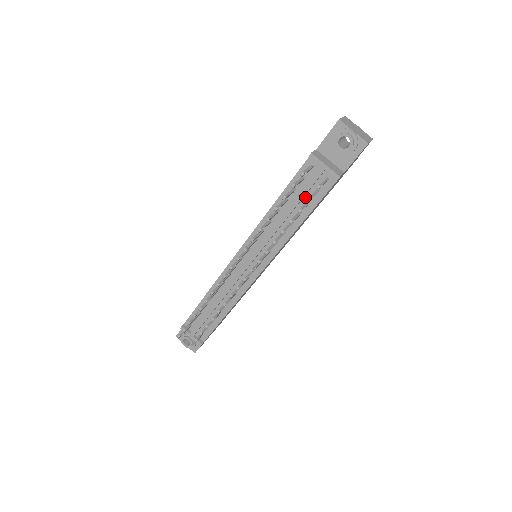
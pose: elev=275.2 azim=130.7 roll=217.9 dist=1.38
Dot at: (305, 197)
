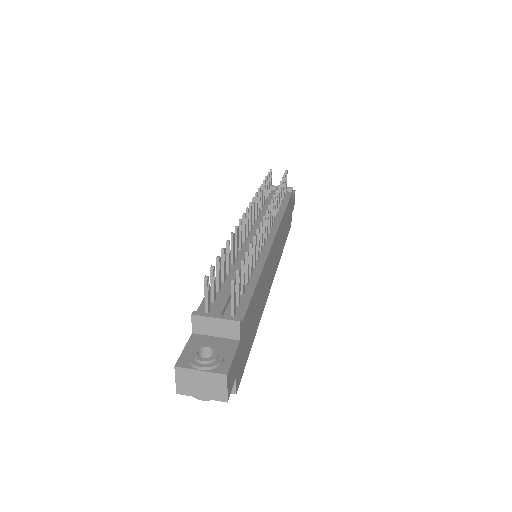
Dot at: occluded
